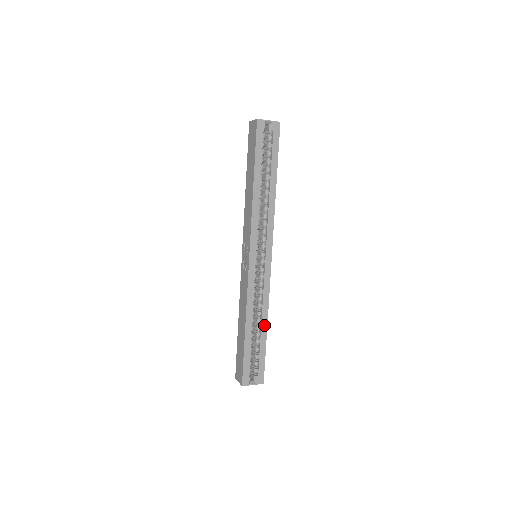
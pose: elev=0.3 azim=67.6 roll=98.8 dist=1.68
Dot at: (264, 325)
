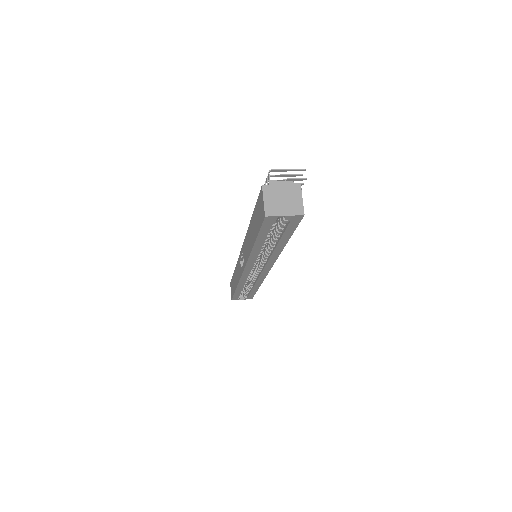
Dot at: (256, 287)
